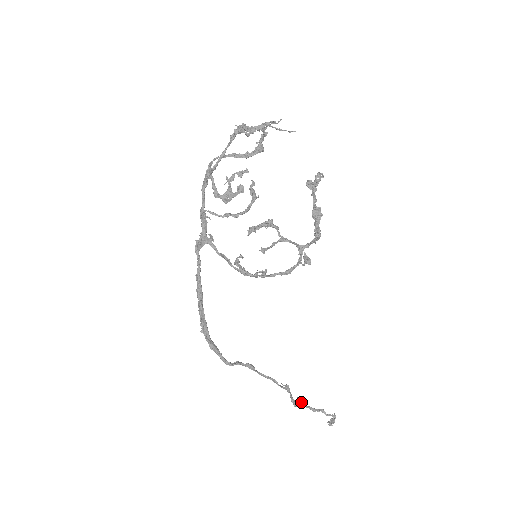
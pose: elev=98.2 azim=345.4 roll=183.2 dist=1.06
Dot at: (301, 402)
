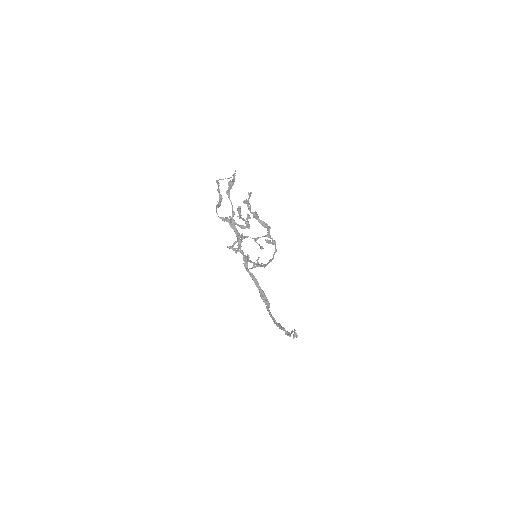
Dot at: (289, 333)
